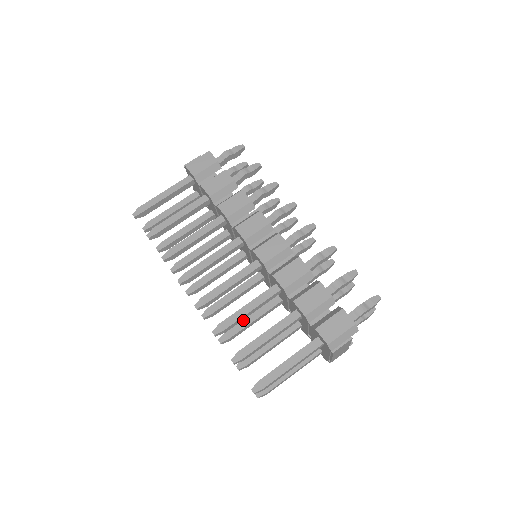
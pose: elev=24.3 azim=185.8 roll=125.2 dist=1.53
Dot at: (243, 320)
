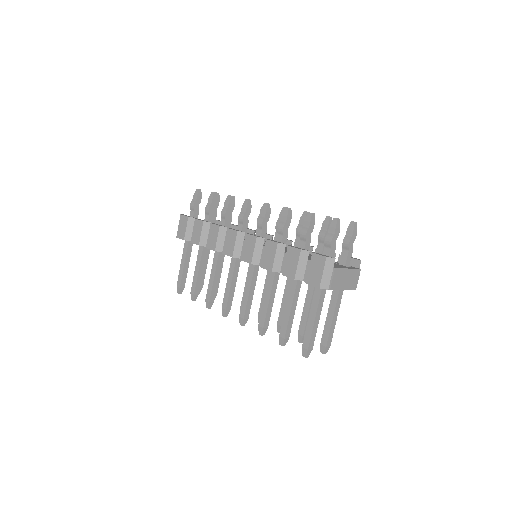
Dot at: (281, 306)
